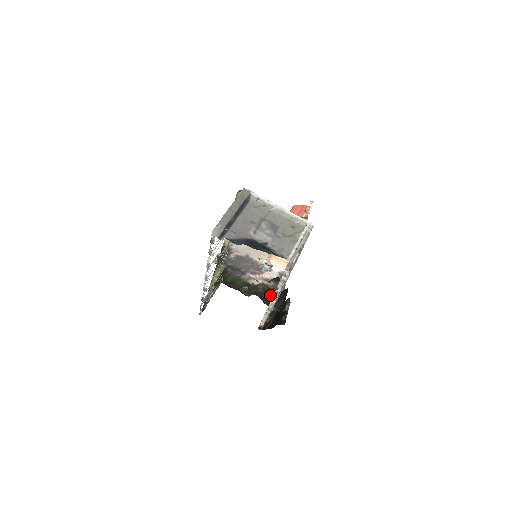
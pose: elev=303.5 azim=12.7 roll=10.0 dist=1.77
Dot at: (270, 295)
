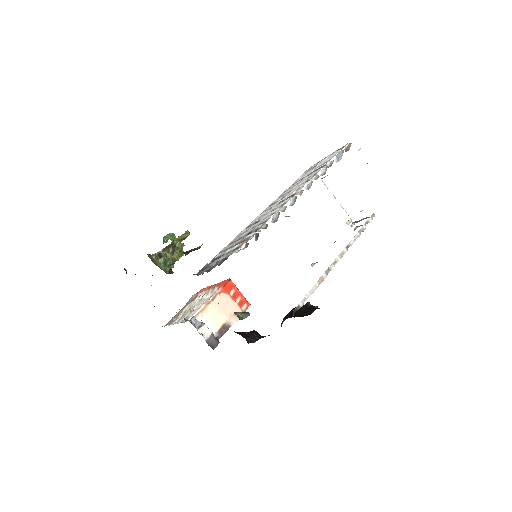
Dot at: (234, 331)
